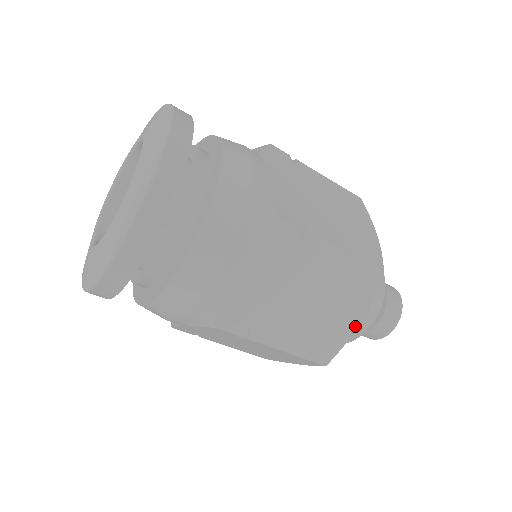
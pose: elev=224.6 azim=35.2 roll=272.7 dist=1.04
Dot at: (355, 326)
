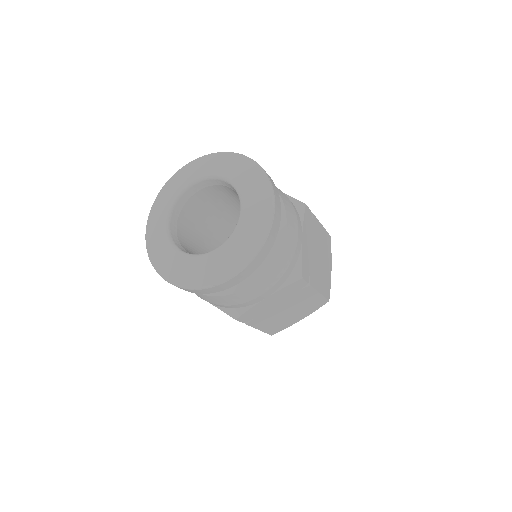
Dot at: occluded
